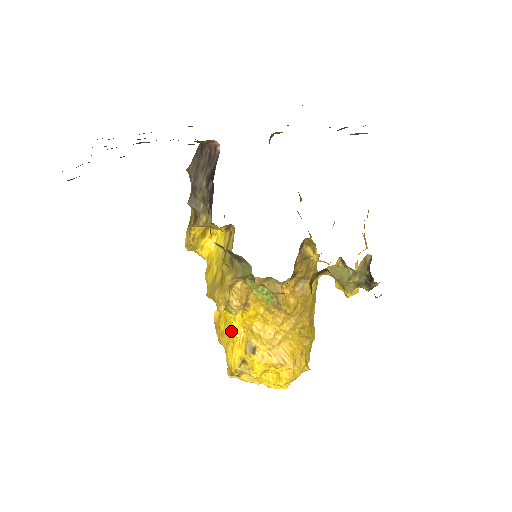
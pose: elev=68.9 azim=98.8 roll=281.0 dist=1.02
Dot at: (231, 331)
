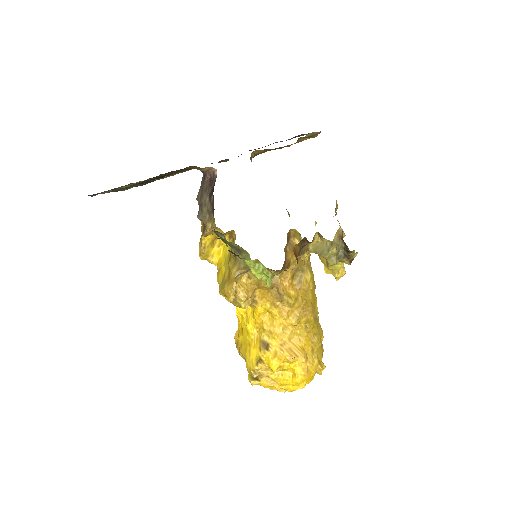
Dot at: (247, 336)
